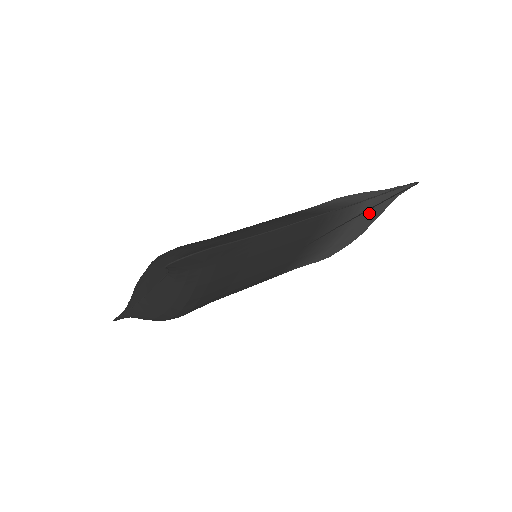
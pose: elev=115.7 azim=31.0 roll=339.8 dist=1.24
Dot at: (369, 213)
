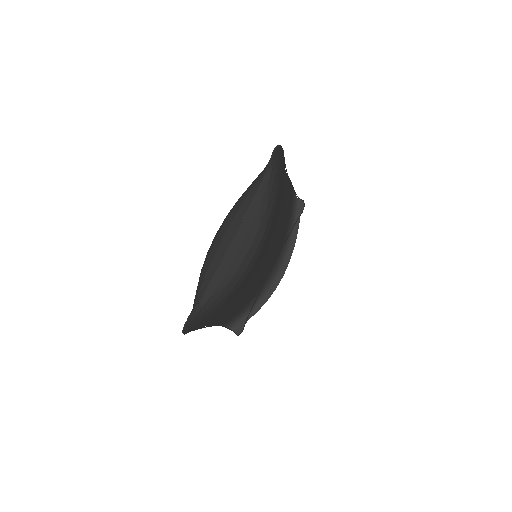
Dot at: (298, 216)
